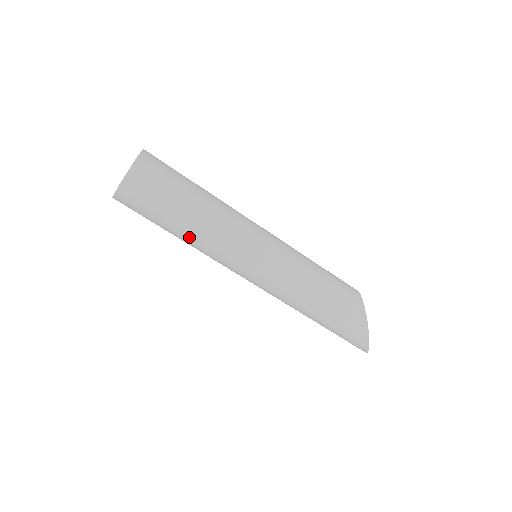
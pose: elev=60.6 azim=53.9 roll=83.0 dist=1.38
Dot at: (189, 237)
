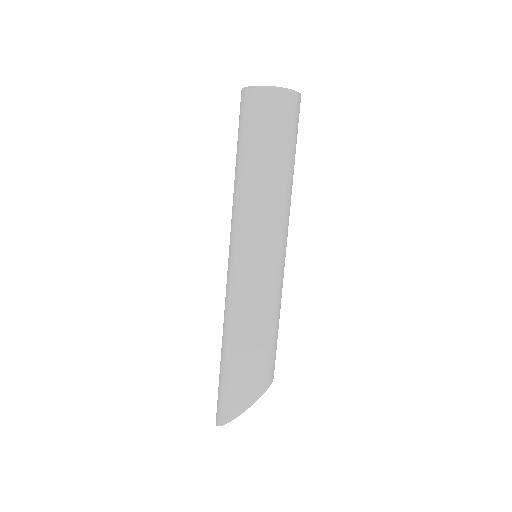
Dot at: (247, 178)
